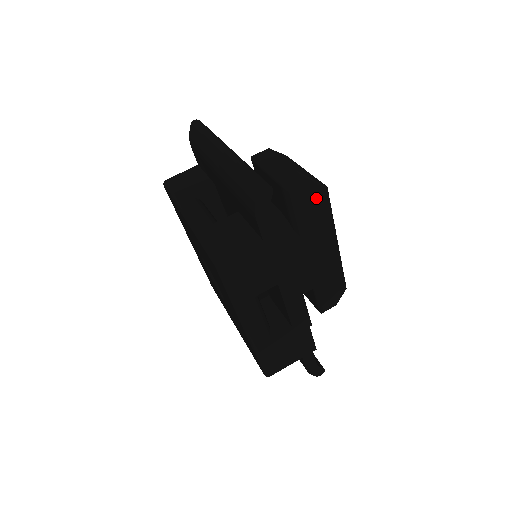
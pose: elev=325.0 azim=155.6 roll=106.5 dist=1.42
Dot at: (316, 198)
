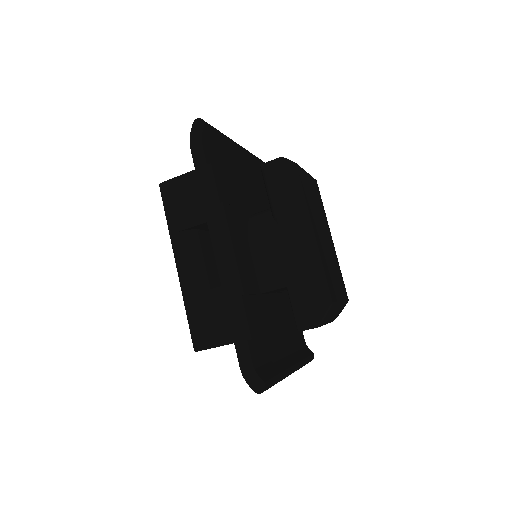
Dot at: (282, 171)
